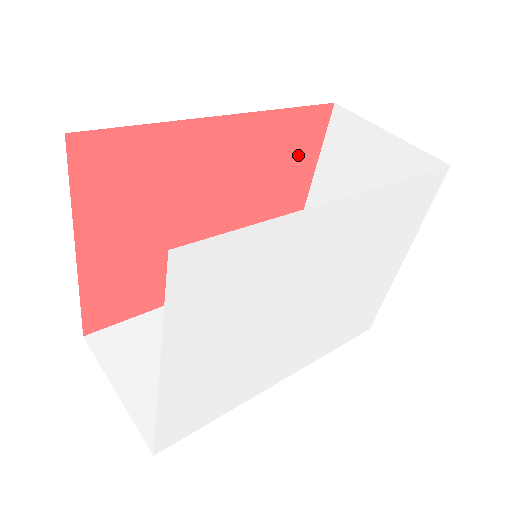
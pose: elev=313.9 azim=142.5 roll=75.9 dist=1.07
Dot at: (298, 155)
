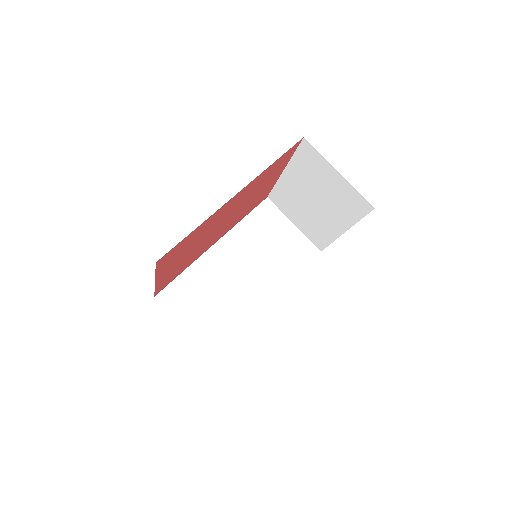
Dot at: (277, 169)
